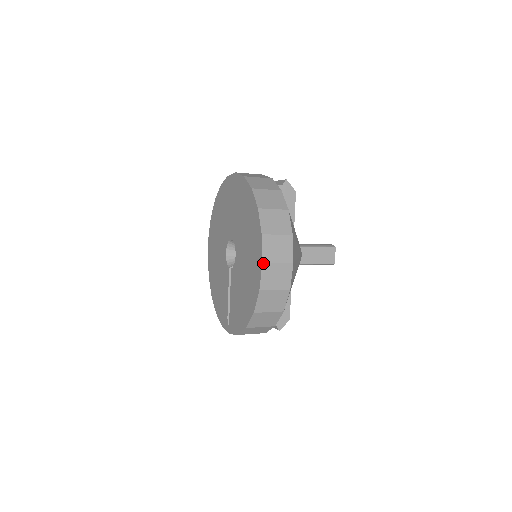
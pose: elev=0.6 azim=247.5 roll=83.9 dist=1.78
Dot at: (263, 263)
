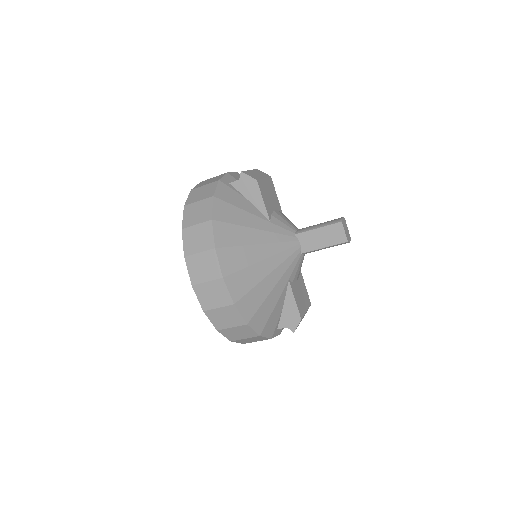
Dot at: (193, 285)
